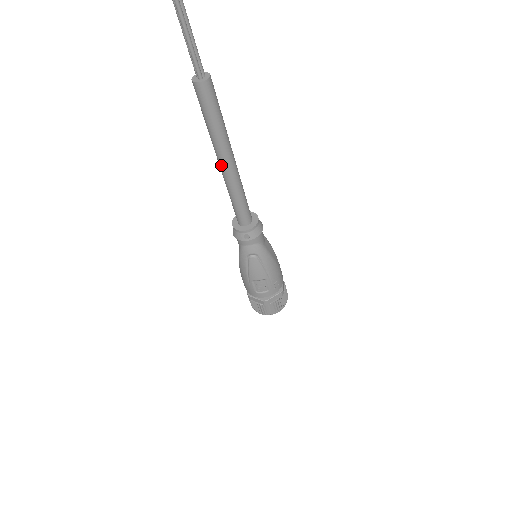
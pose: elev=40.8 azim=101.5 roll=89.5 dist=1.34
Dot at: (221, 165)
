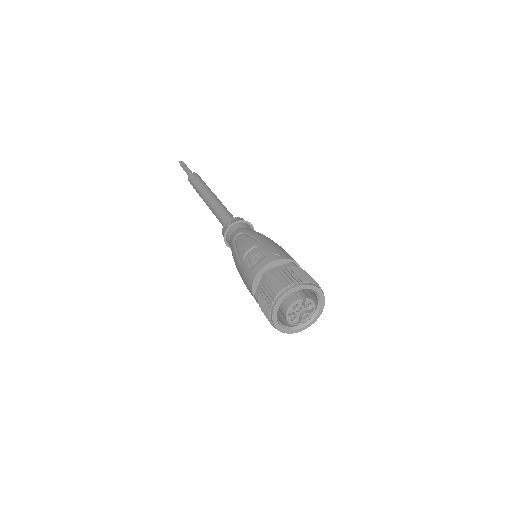
Dot at: (206, 201)
